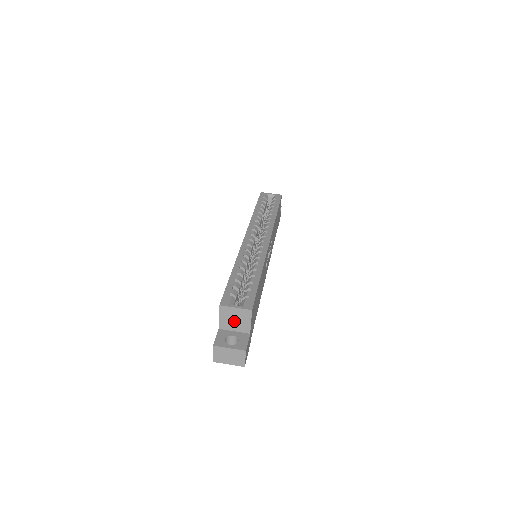
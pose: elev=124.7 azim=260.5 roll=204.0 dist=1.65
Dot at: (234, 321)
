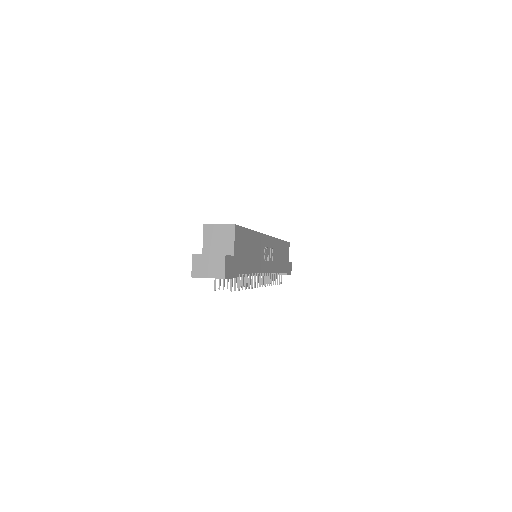
Dot at: (218, 242)
